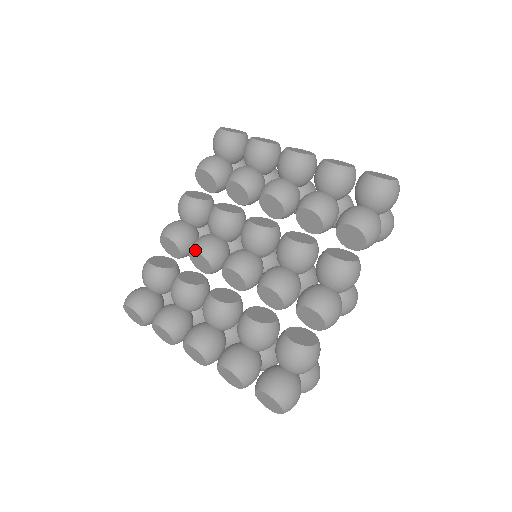
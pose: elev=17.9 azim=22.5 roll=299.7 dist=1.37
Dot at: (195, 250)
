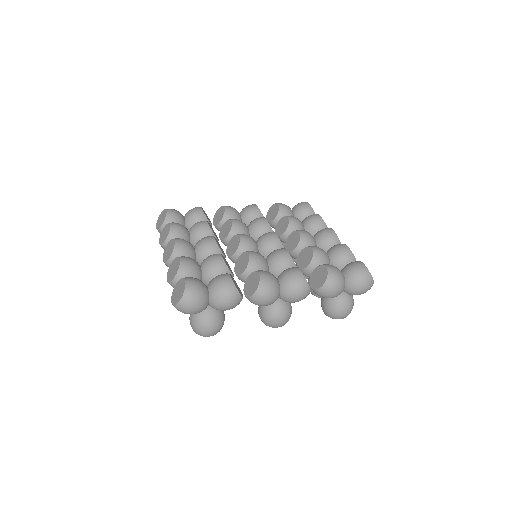
Dot at: (231, 219)
